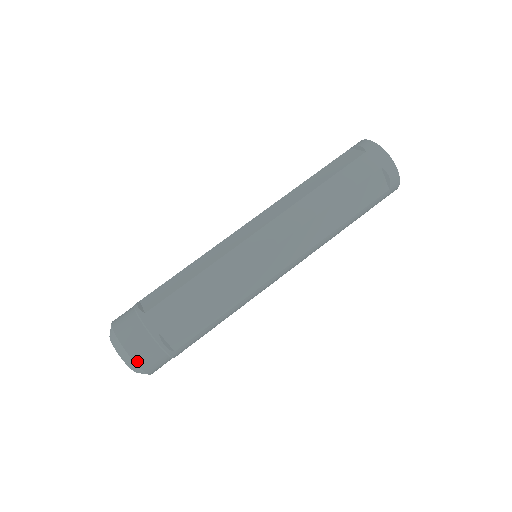
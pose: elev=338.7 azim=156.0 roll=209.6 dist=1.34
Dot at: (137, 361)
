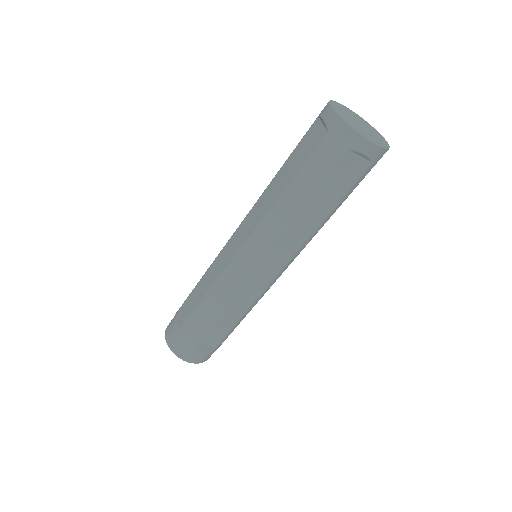
Dot at: (189, 361)
